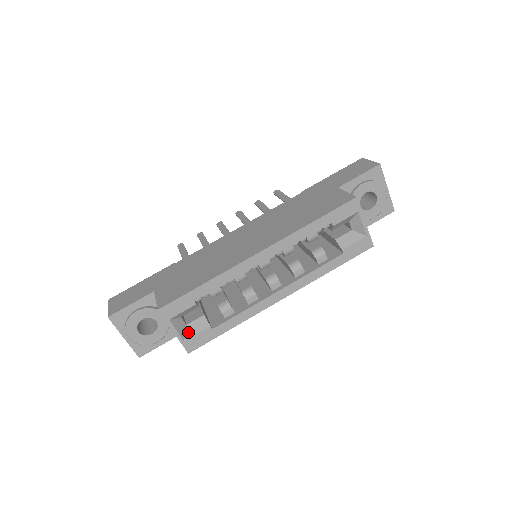
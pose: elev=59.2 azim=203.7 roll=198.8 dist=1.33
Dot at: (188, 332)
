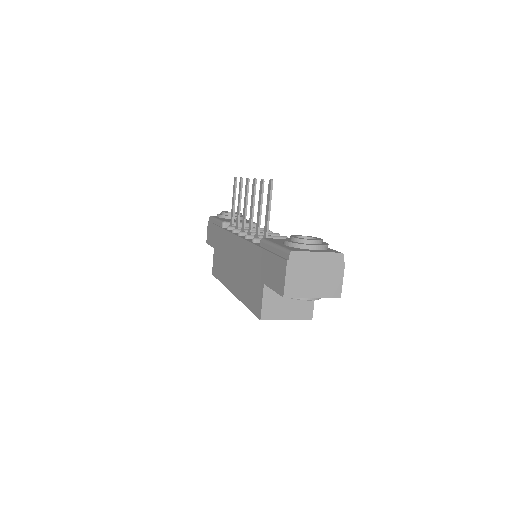
Dot at: occluded
